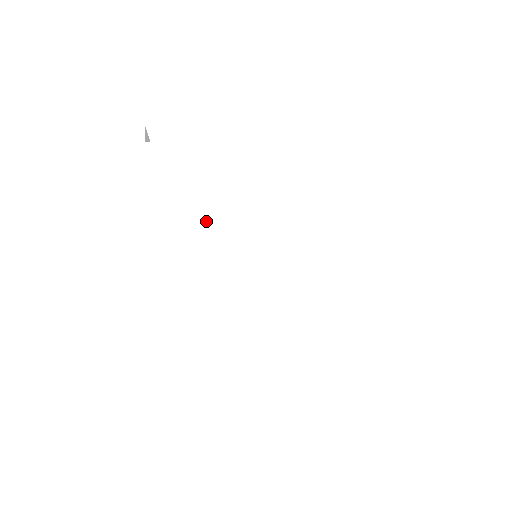
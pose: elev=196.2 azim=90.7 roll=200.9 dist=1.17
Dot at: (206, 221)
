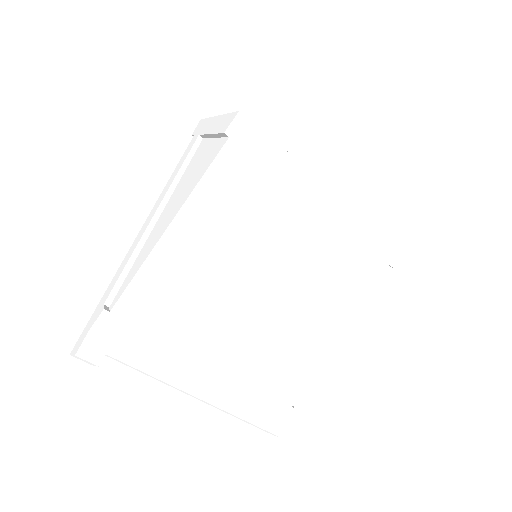
Dot at: occluded
